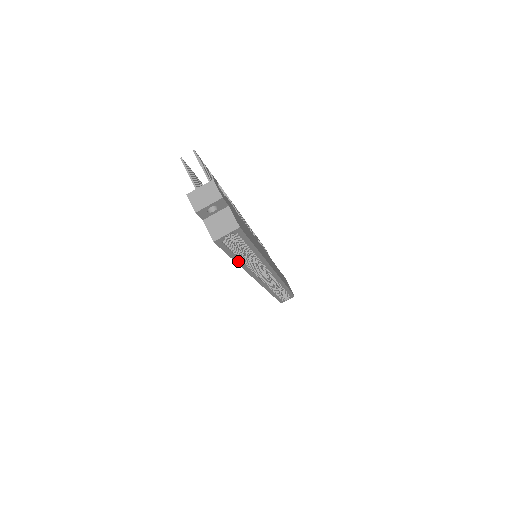
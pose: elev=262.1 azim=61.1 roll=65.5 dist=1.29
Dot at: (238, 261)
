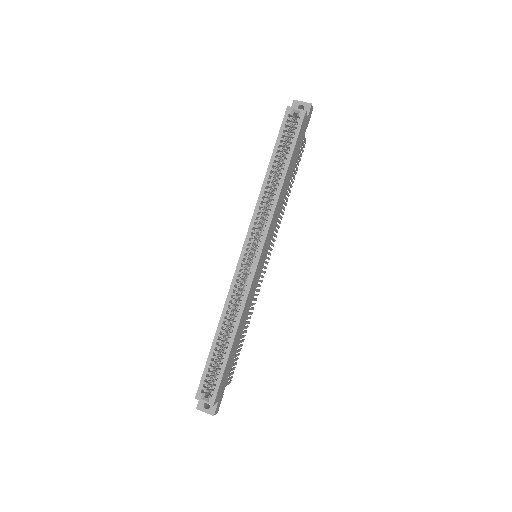
Dot at: (271, 165)
